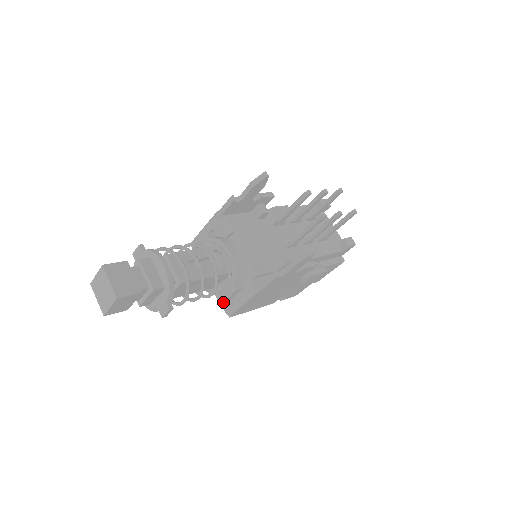
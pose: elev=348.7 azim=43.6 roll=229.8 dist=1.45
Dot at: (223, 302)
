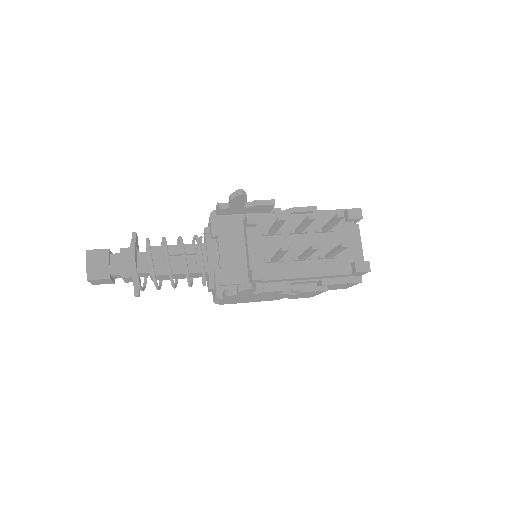
Dot at: occluded
